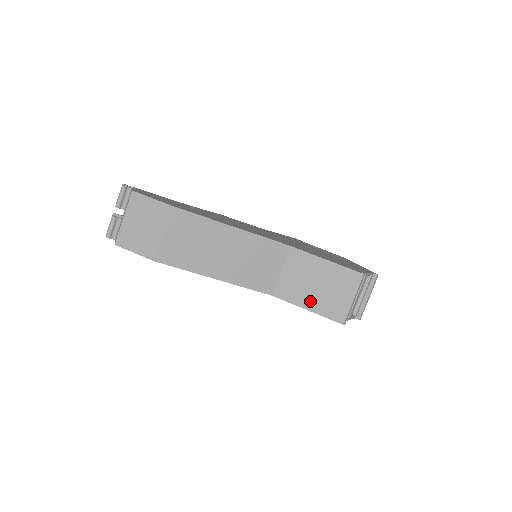
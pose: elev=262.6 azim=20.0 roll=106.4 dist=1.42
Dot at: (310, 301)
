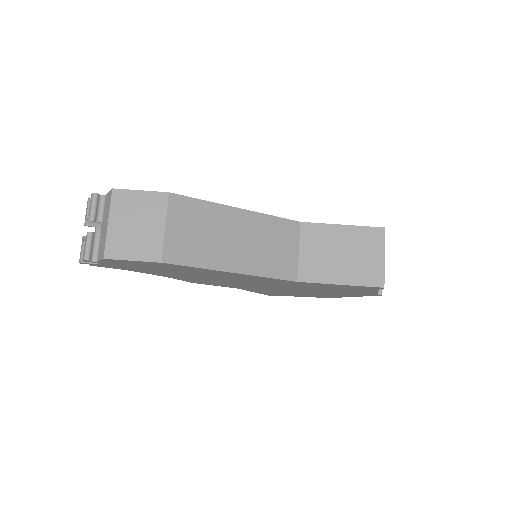
Dot at: (340, 274)
